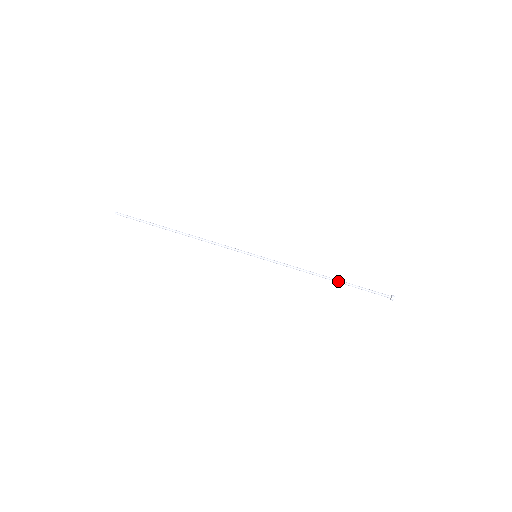
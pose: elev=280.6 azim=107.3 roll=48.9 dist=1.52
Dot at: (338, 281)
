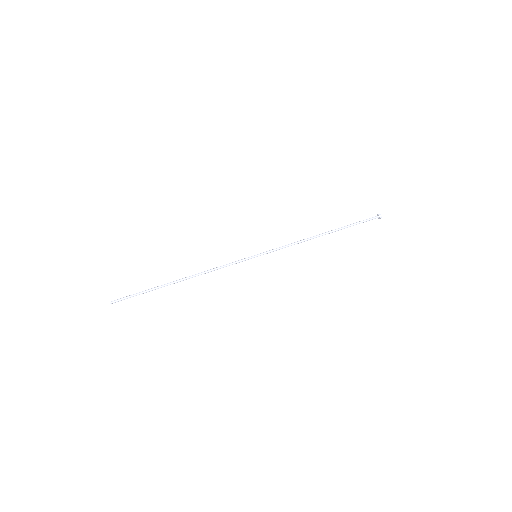
Dot at: (332, 232)
